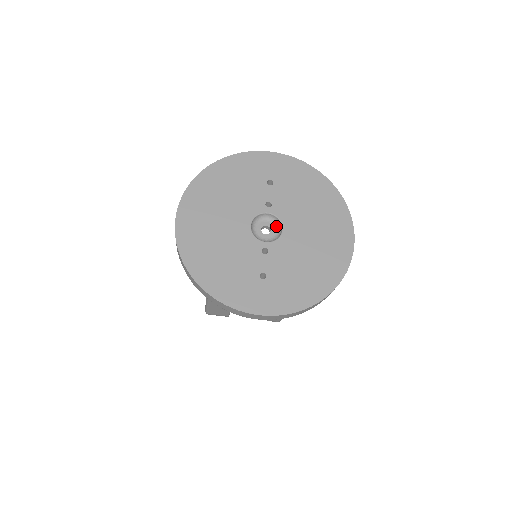
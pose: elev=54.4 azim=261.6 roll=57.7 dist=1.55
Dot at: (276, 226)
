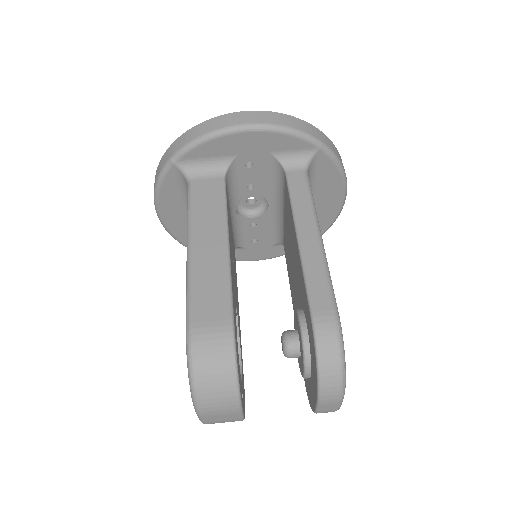
Dot at: occluded
